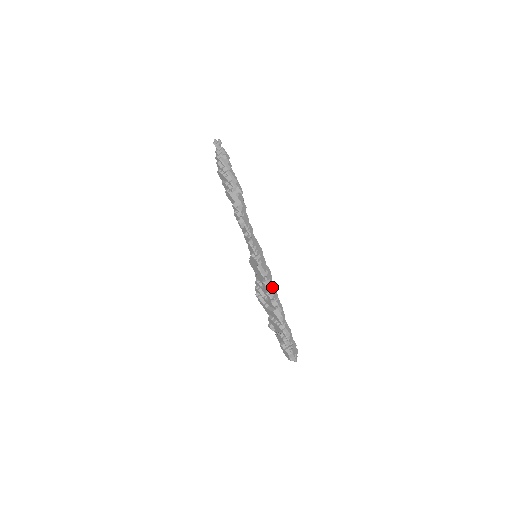
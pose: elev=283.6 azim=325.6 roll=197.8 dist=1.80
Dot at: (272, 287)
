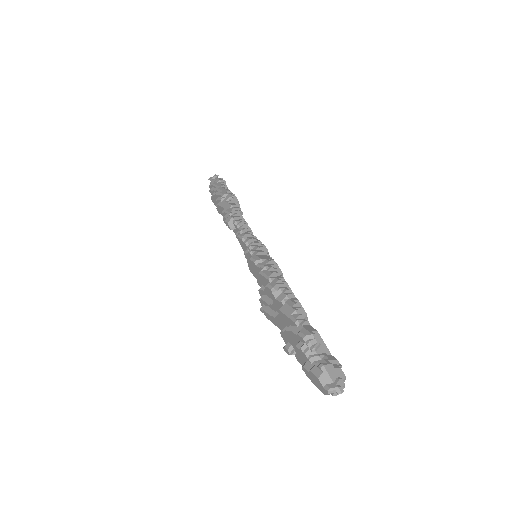
Dot at: (275, 276)
